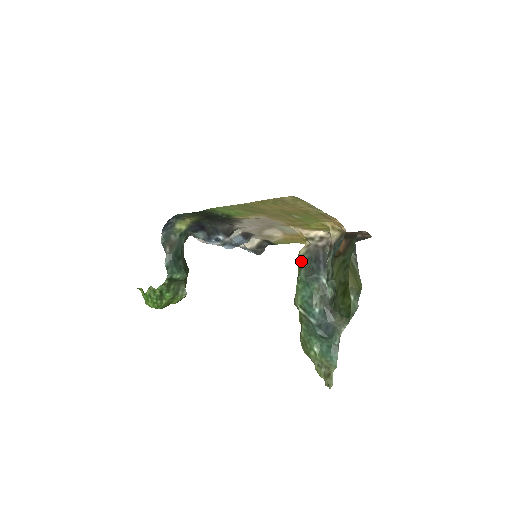
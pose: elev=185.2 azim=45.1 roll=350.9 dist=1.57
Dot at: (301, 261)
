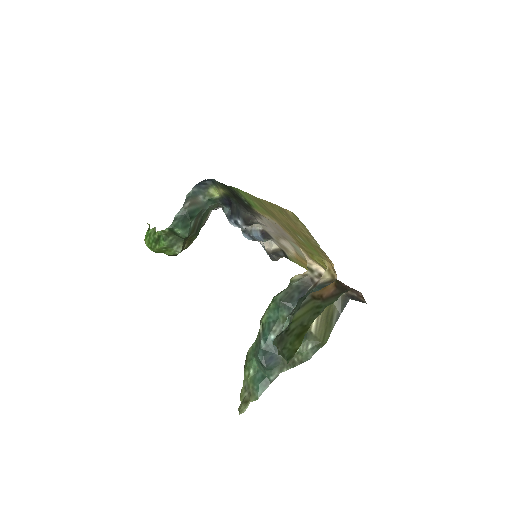
Dot at: (289, 284)
